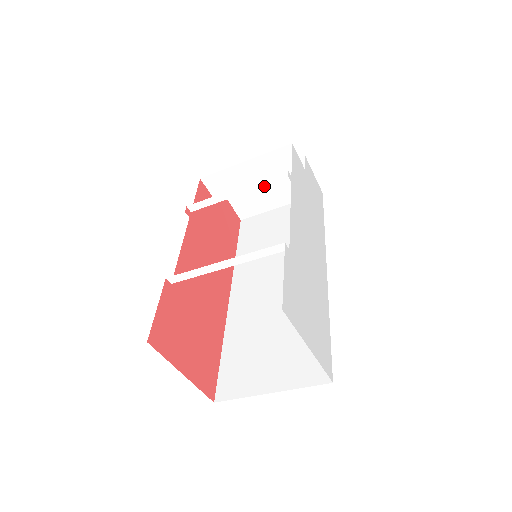
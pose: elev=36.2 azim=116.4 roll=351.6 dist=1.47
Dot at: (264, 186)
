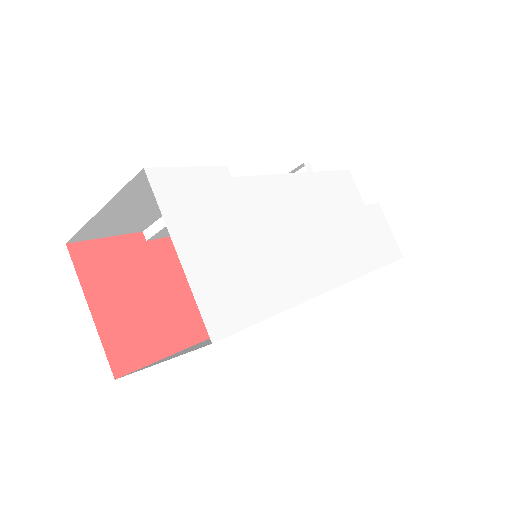
Dot at: occluded
